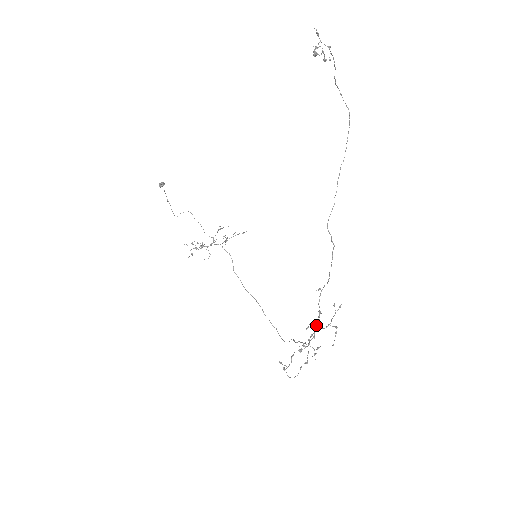
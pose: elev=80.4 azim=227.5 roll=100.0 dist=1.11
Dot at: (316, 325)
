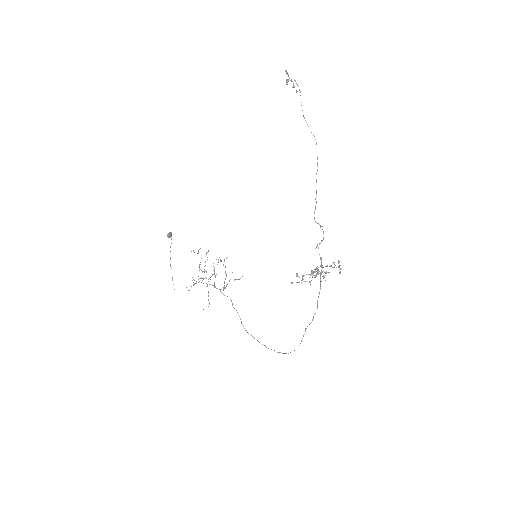
Dot at: occluded
